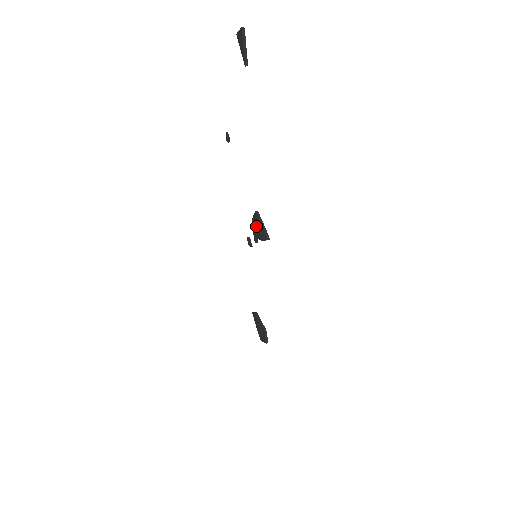
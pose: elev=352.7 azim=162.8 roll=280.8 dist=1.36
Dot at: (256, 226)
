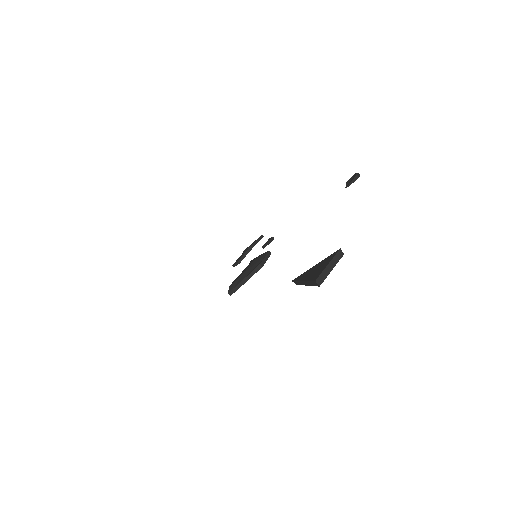
Dot at: (248, 269)
